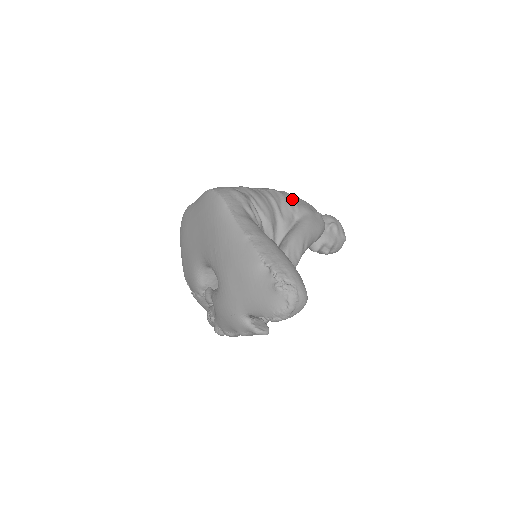
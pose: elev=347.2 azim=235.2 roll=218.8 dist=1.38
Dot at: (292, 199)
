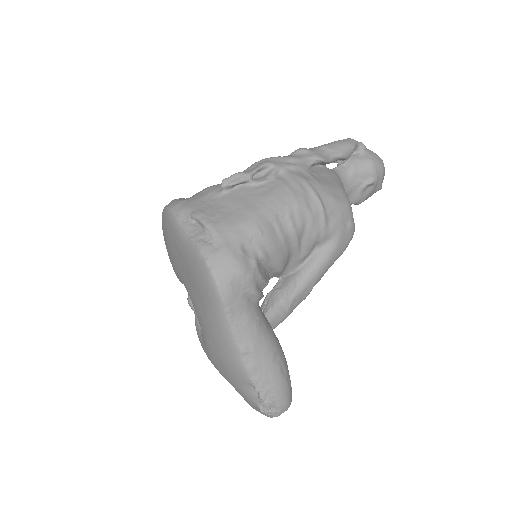
Dot at: (322, 220)
